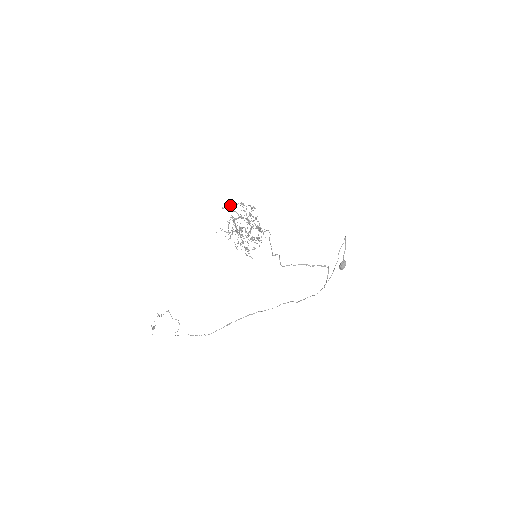
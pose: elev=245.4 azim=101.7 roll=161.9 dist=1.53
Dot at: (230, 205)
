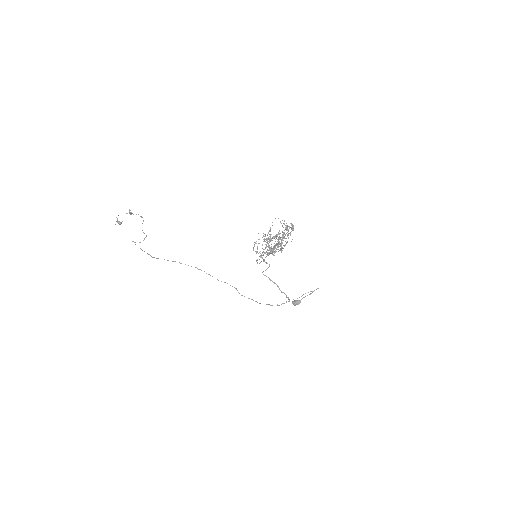
Dot at: occluded
